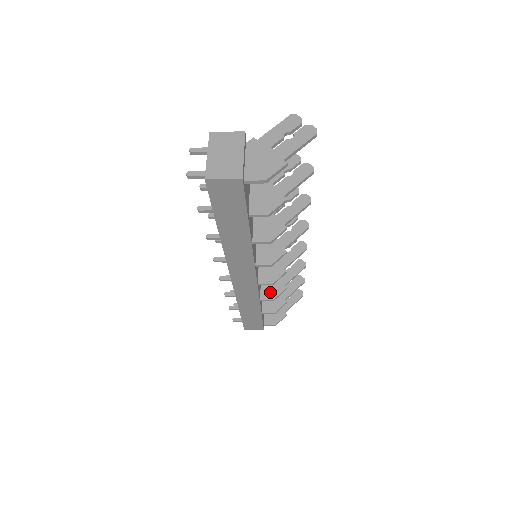
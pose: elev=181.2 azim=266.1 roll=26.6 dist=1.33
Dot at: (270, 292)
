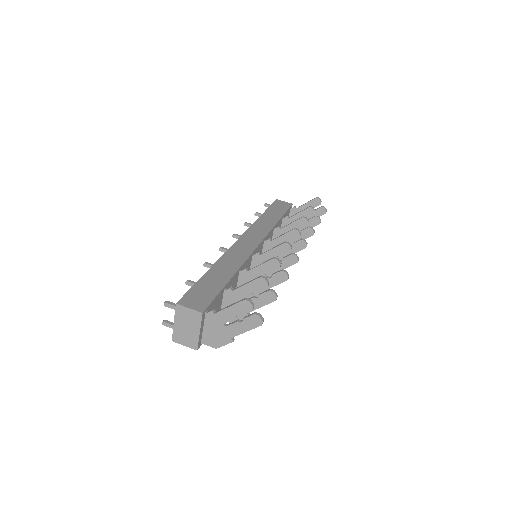
Dot at: occluded
